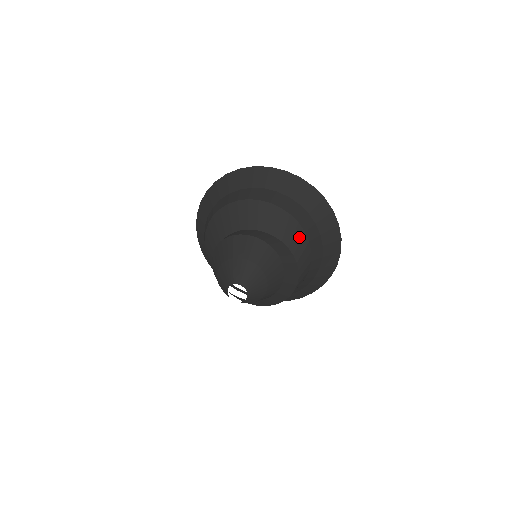
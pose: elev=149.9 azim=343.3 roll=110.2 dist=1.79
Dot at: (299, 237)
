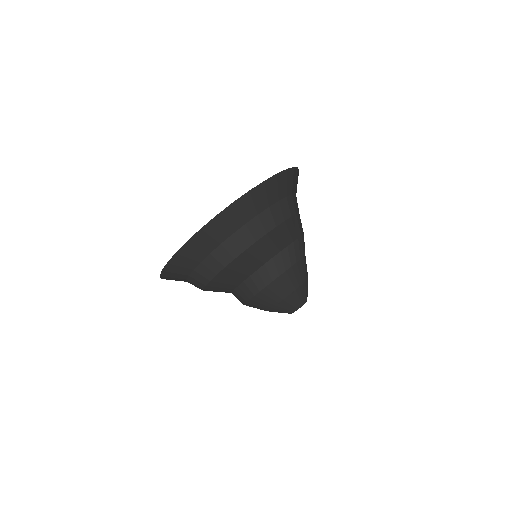
Dot at: (292, 226)
